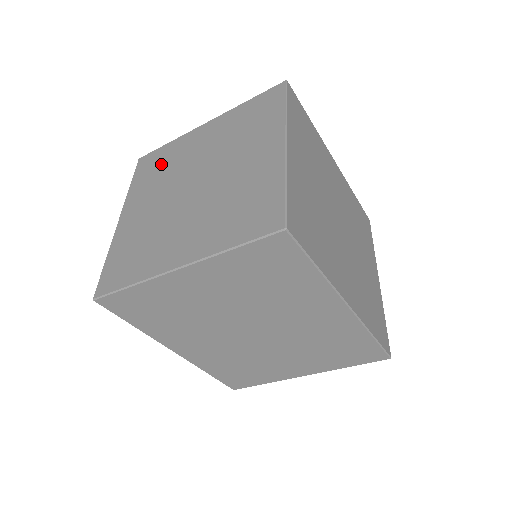
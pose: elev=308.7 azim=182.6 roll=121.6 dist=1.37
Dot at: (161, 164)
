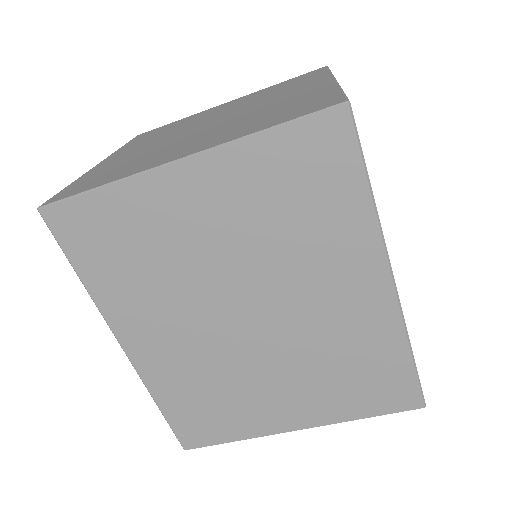
Dot at: (167, 128)
